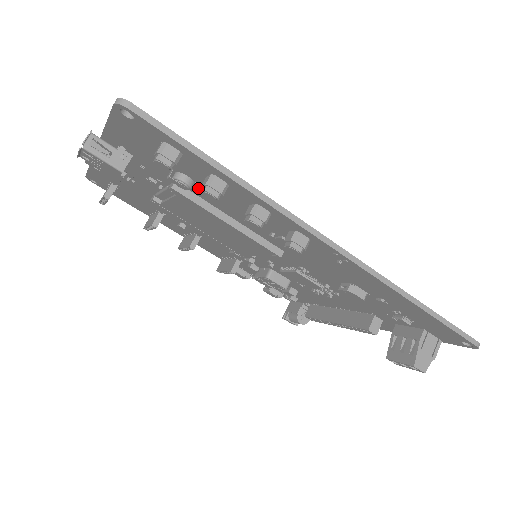
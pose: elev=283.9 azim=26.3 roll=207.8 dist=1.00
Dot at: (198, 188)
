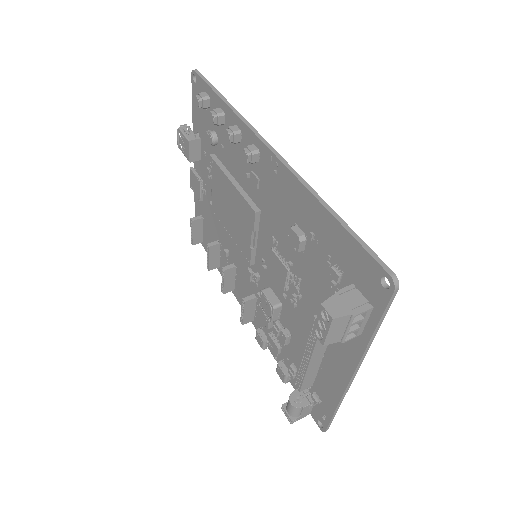
Dot at: (220, 146)
